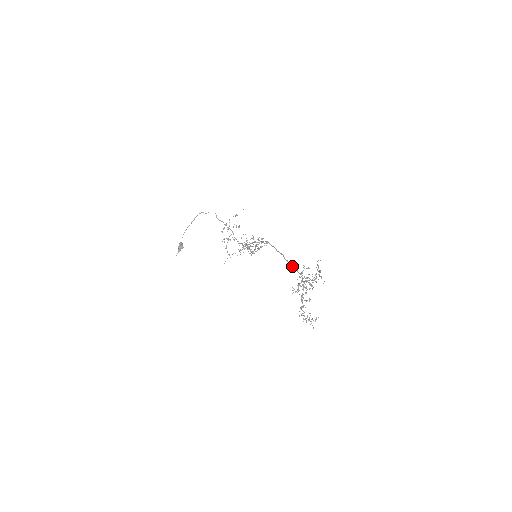
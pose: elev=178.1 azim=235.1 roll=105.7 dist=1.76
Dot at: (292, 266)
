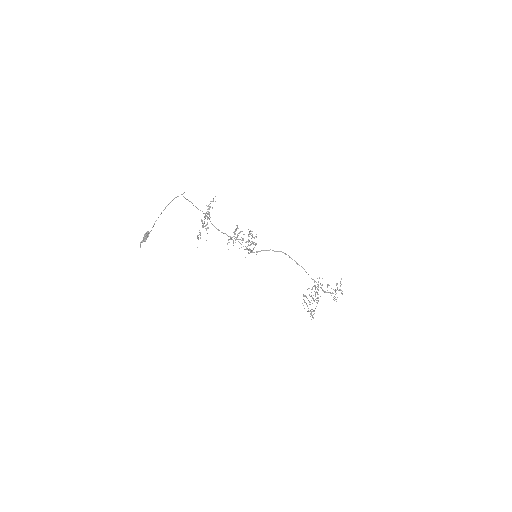
Dot at: (314, 280)
